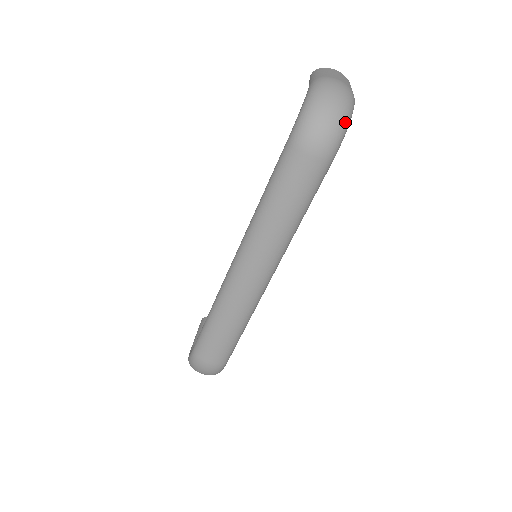
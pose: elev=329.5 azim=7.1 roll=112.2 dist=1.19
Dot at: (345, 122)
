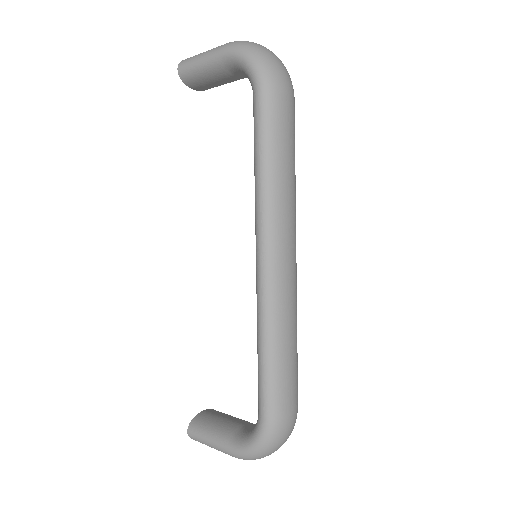
Dot at: occluded
